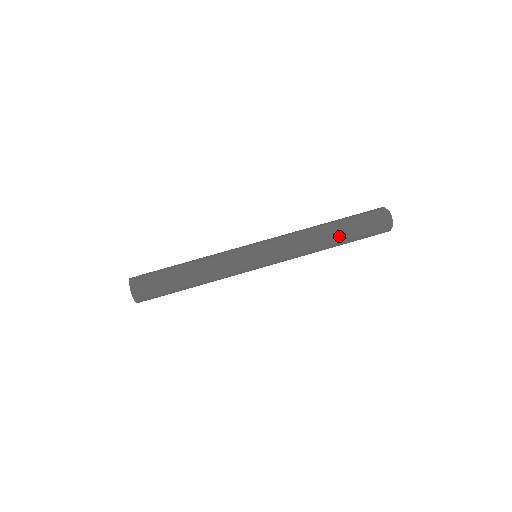
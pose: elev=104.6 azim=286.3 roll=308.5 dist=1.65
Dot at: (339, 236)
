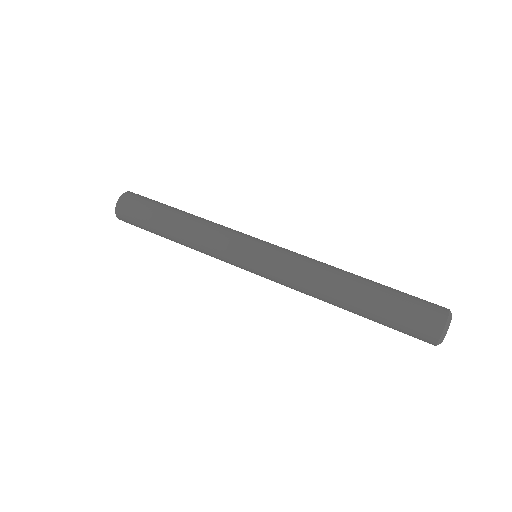
Dot at: (365, 284)
